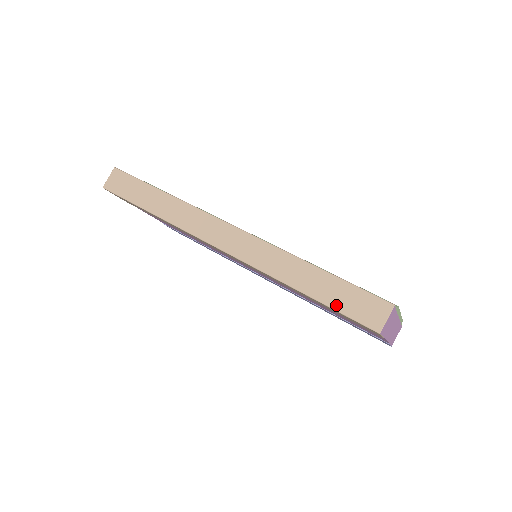
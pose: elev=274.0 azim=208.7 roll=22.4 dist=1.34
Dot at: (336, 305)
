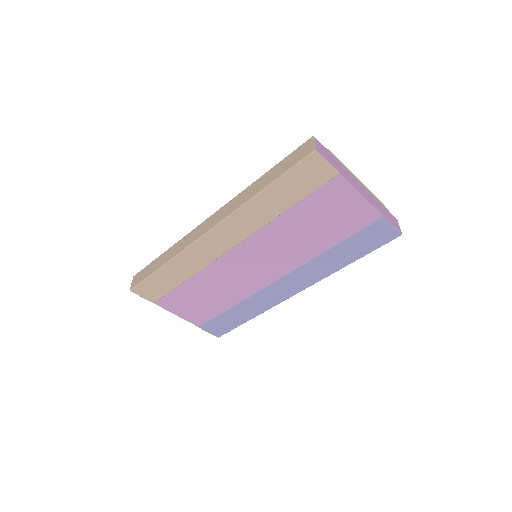
Dot at: (284, 171)
